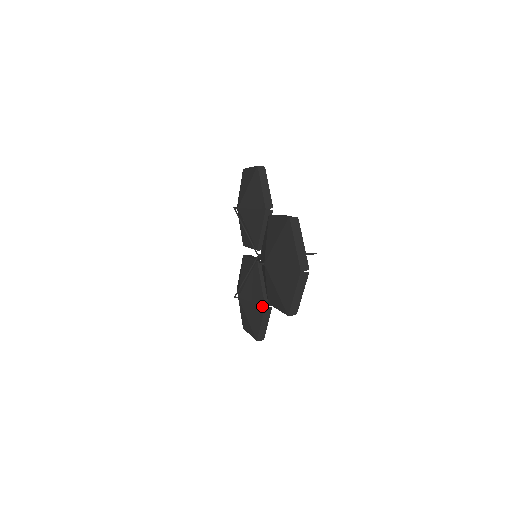
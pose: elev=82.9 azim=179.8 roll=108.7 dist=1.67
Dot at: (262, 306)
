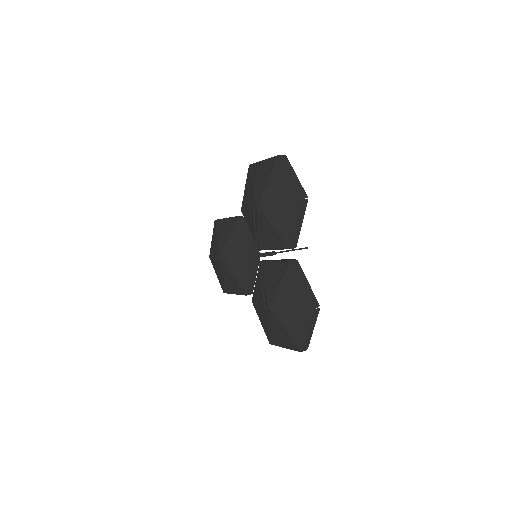
Dot at: (244, 292)
